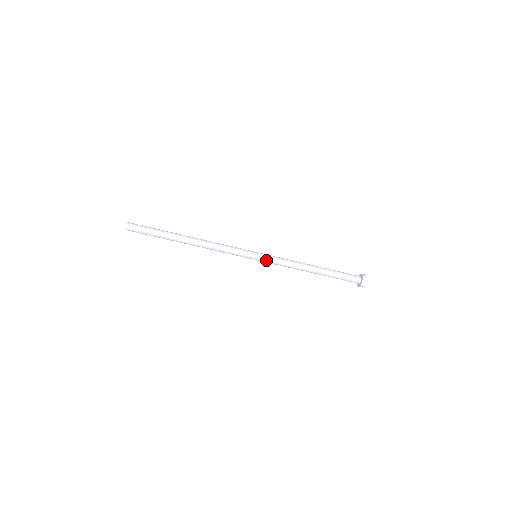
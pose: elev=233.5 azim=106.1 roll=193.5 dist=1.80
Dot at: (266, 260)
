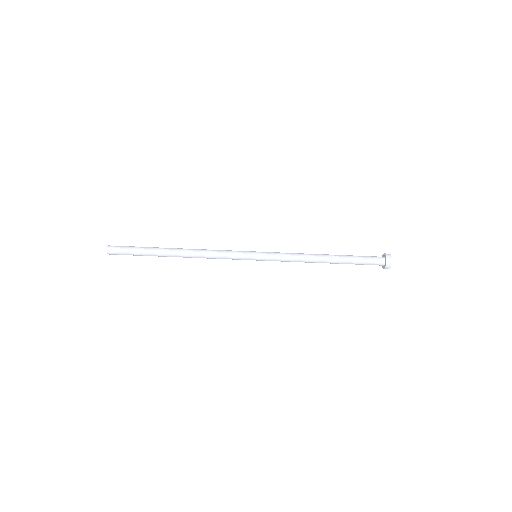
Dot at: (268, 260)
